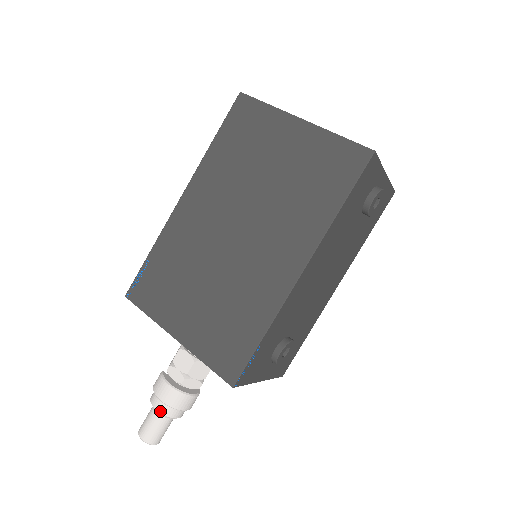
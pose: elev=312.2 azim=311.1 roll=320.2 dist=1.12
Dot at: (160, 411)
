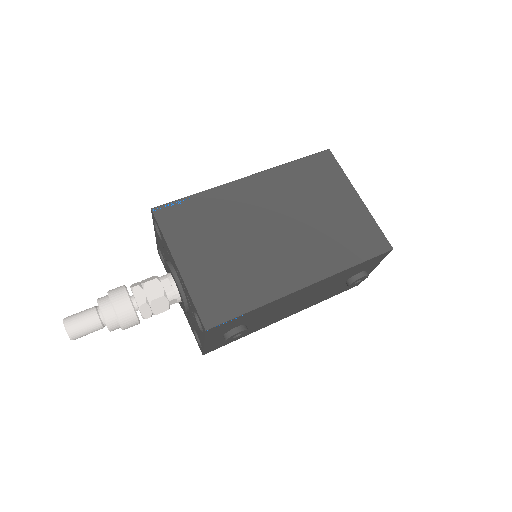
Dot at: (104, 314)
